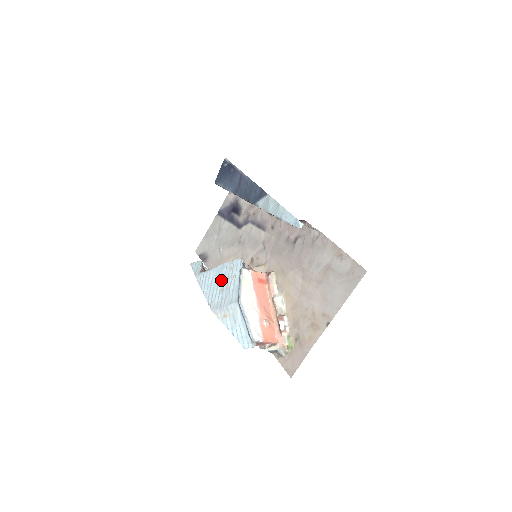
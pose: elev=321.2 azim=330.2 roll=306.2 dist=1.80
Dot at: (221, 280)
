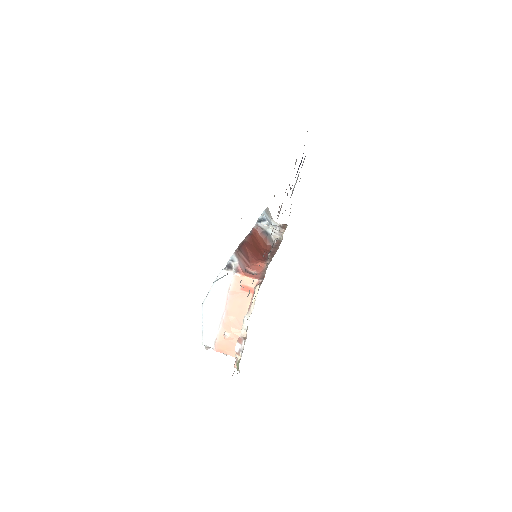
Dot at: occluded
